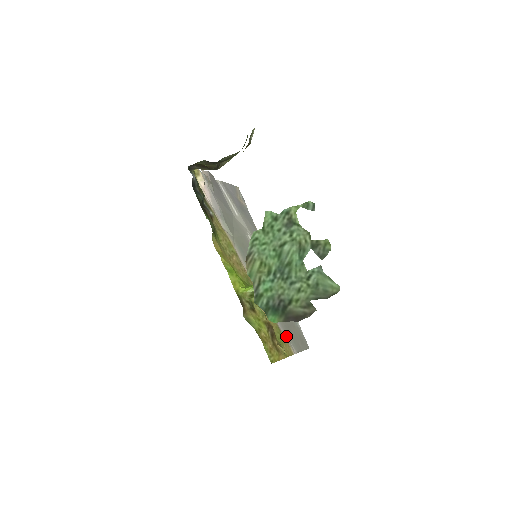
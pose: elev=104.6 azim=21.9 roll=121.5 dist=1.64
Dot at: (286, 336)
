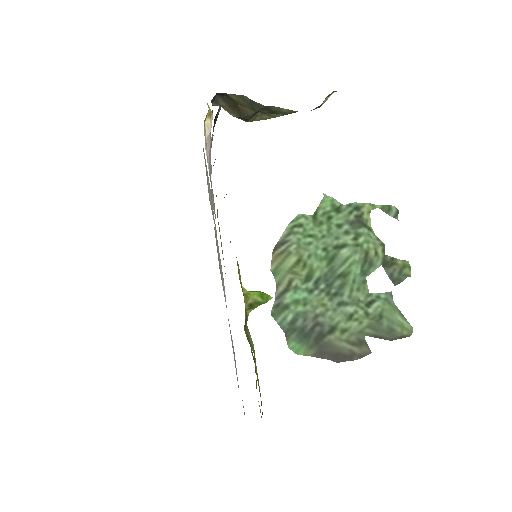
Dot at: occluded
